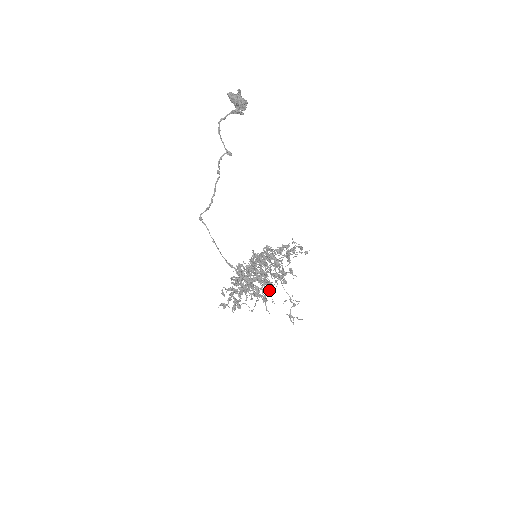
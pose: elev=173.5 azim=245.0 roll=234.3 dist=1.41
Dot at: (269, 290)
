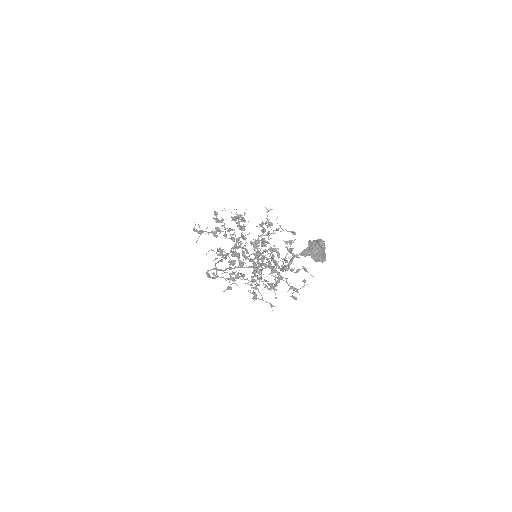
Dot at: (287, 283)
